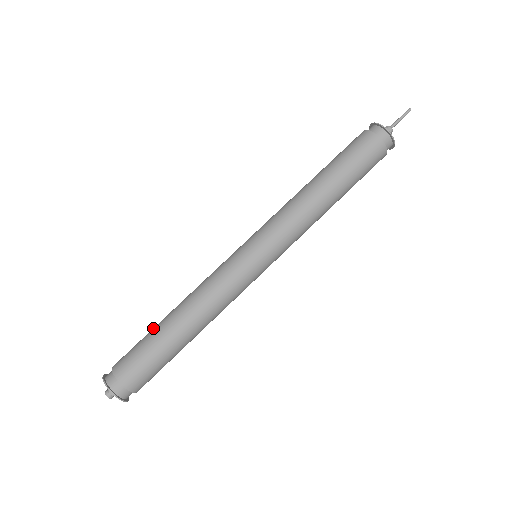
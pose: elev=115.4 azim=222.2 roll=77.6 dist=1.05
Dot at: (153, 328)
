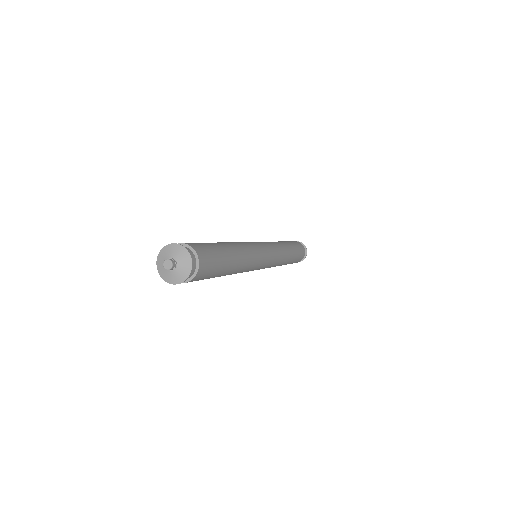
Dot at: occluded
